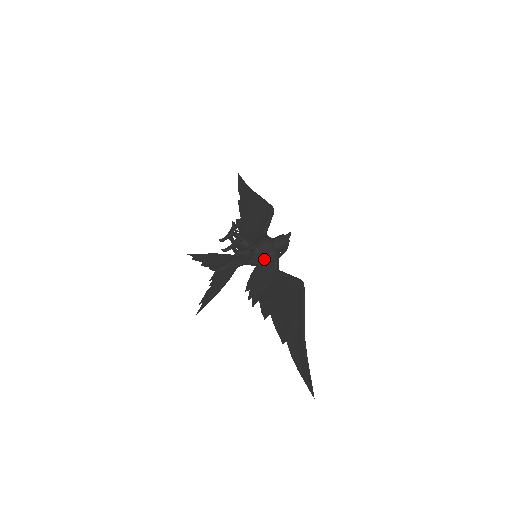
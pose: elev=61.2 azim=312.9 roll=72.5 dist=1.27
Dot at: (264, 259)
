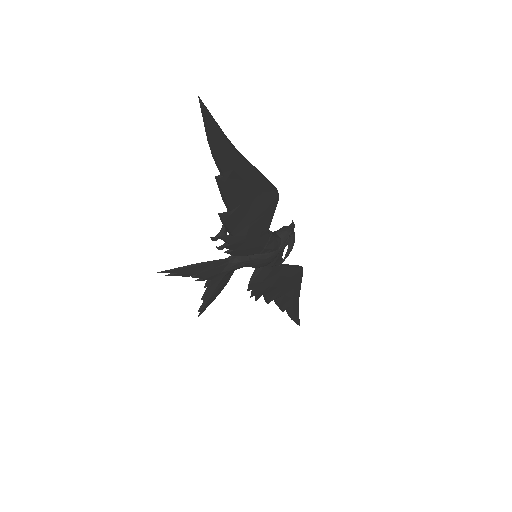
Dot at: occluded
